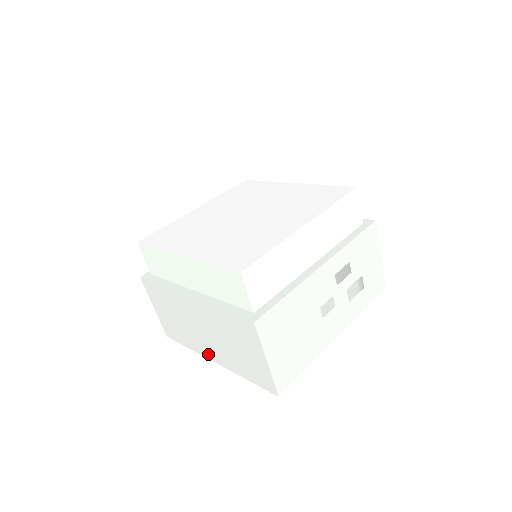
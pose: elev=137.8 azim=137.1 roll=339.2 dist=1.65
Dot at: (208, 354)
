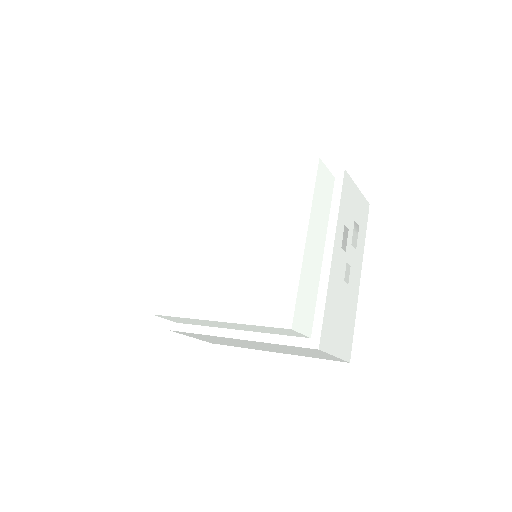
Dot at: (266, 350)
